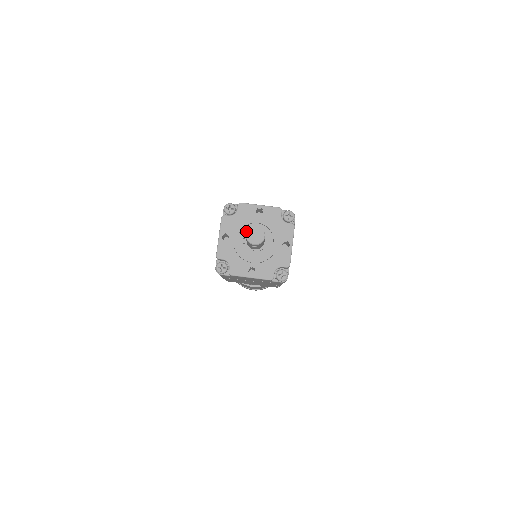
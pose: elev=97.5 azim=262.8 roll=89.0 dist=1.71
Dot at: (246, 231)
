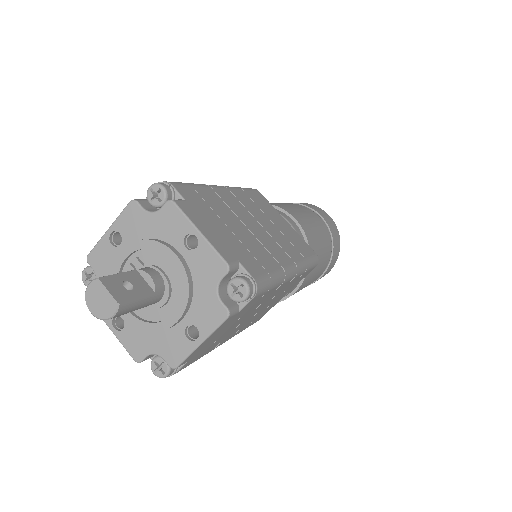
Dot at: (149, 257)
